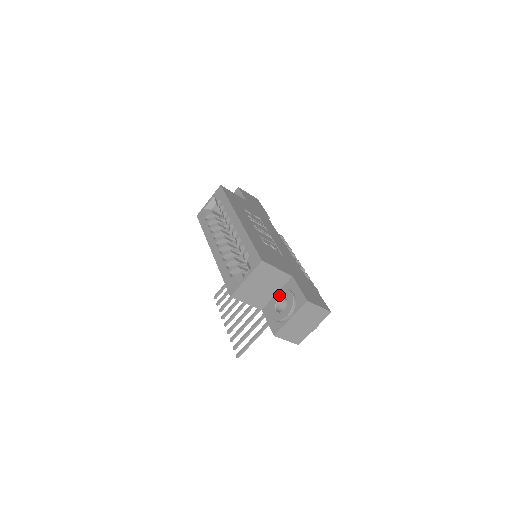
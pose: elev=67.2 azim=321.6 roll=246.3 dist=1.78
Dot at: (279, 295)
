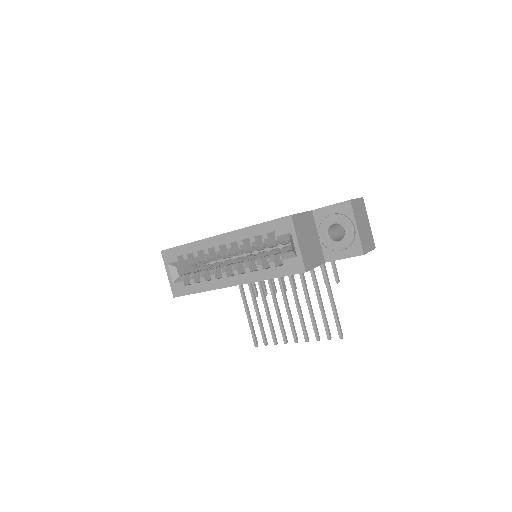
Dot at: (324, 232)
